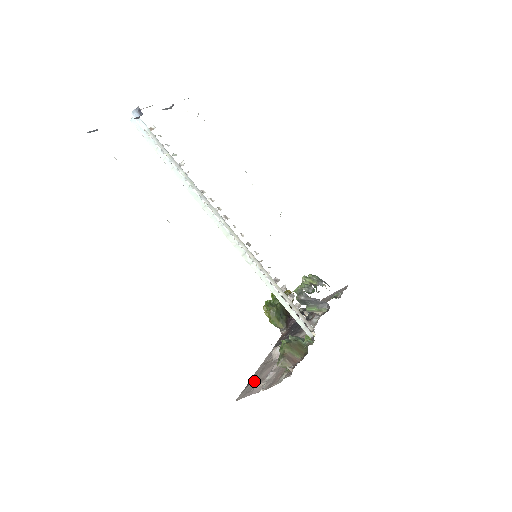
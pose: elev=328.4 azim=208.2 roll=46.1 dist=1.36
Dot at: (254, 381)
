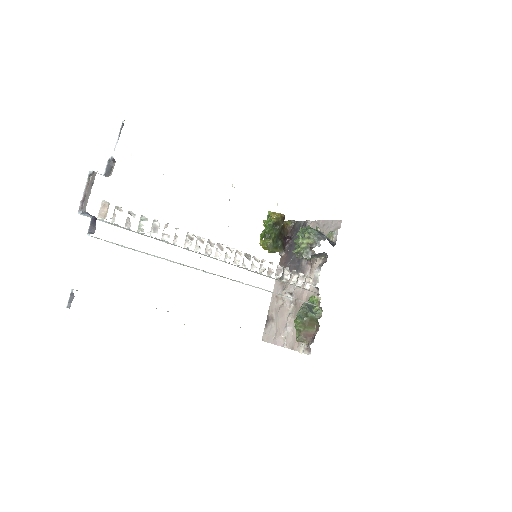
Dot at: (272, 323)
